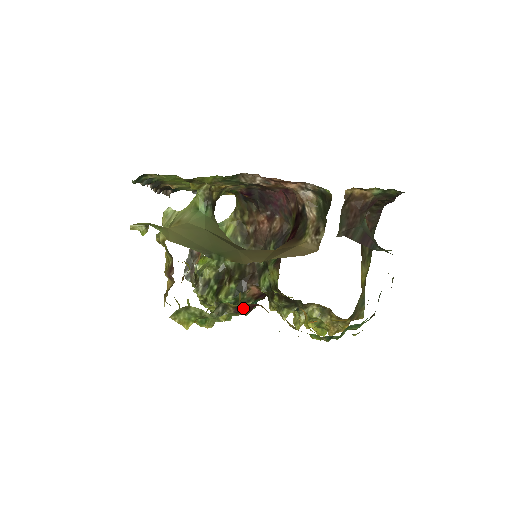
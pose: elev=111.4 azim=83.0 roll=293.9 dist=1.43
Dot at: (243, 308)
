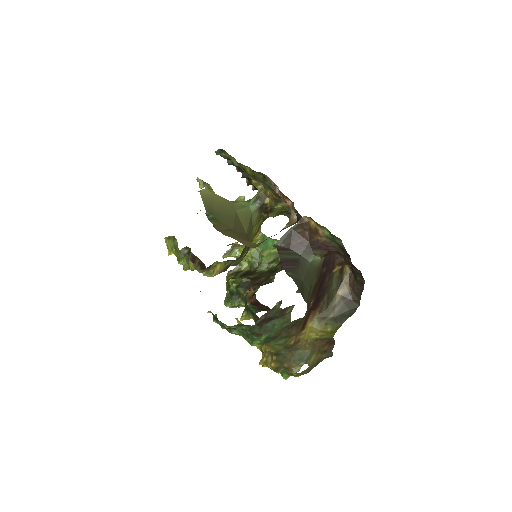
Dot at: (196, 260)
